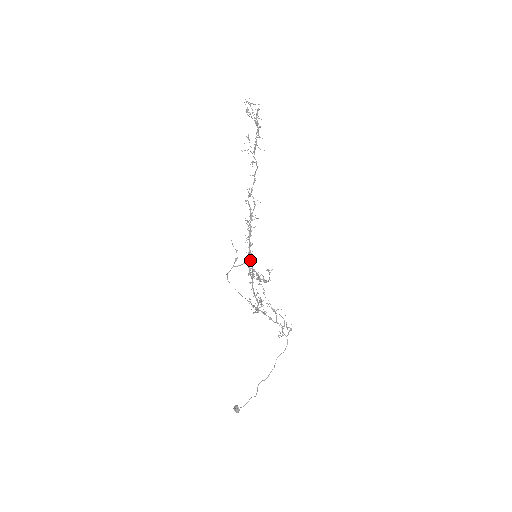
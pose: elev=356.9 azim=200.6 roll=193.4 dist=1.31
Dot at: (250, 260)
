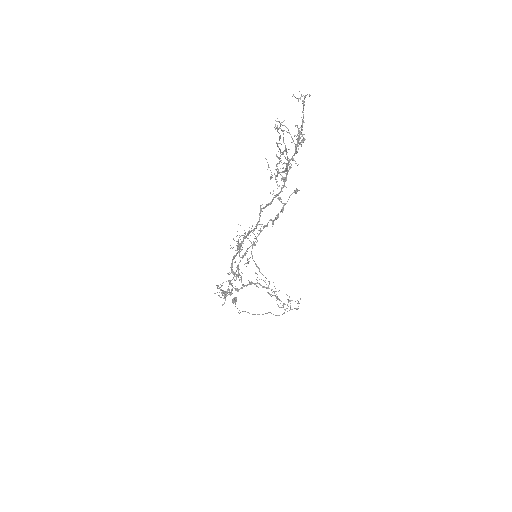
Dot at: (241, 257)
